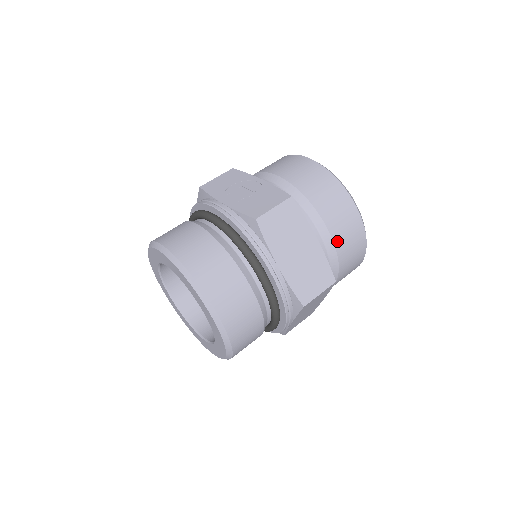
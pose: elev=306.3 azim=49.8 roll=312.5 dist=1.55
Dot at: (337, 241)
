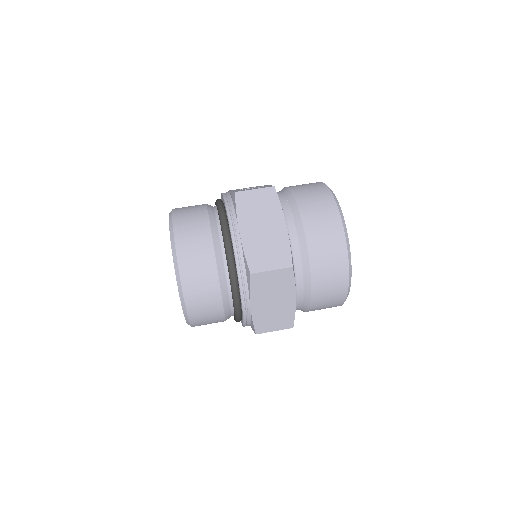
Dot at: (310, 238)
